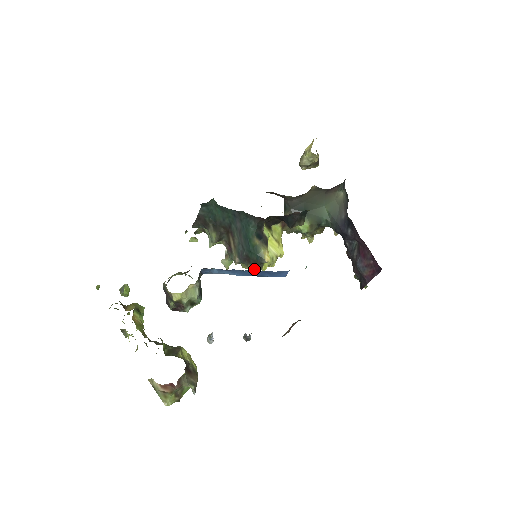
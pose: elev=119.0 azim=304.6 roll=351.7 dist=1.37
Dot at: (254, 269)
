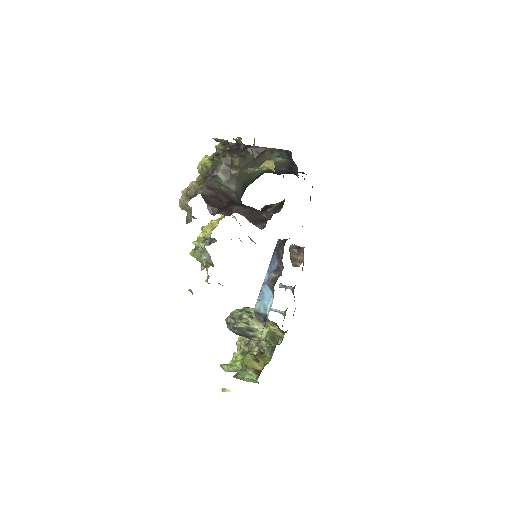
Dot at: occluded
